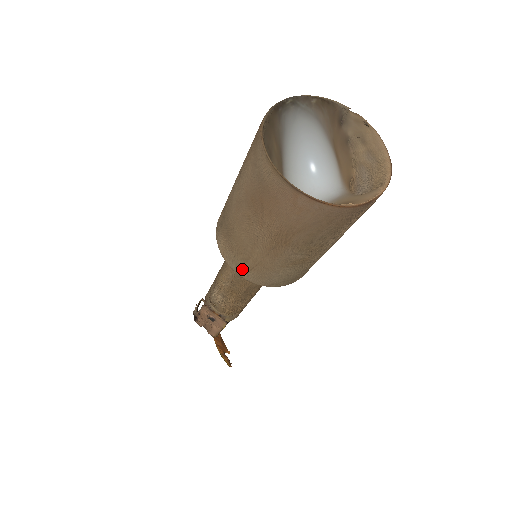
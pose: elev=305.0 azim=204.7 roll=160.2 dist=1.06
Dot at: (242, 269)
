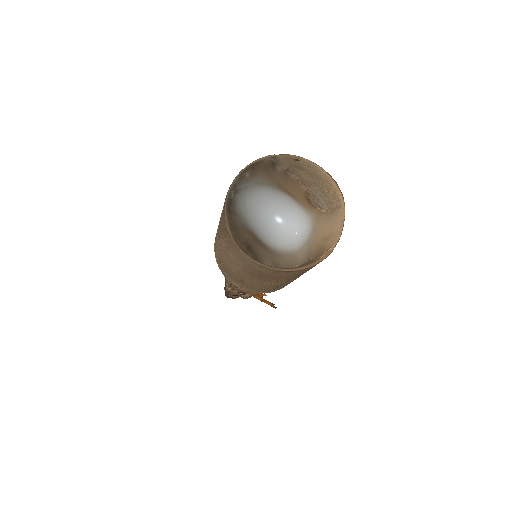
Dot at: (263, 292)
